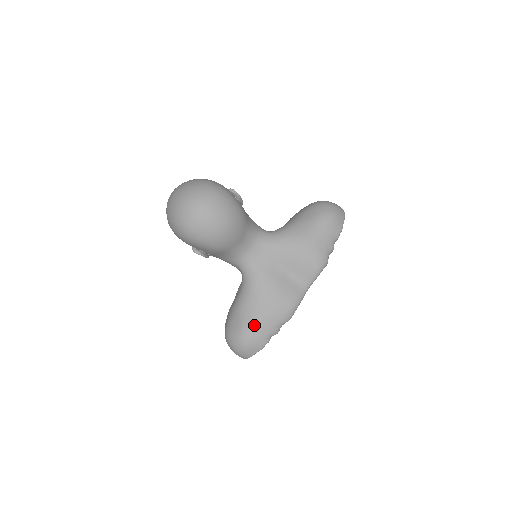
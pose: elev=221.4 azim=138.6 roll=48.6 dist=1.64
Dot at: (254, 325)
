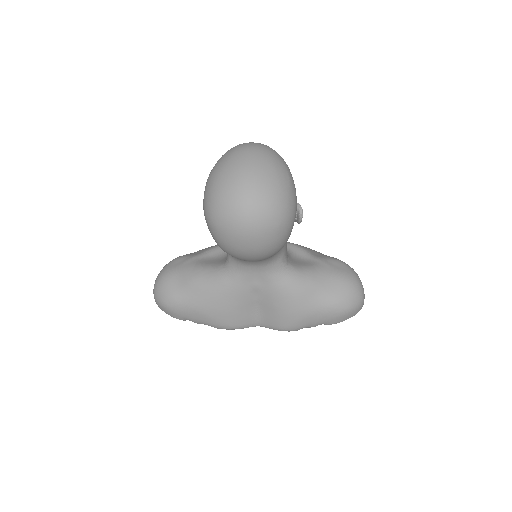
Dot at: (186, 306)
